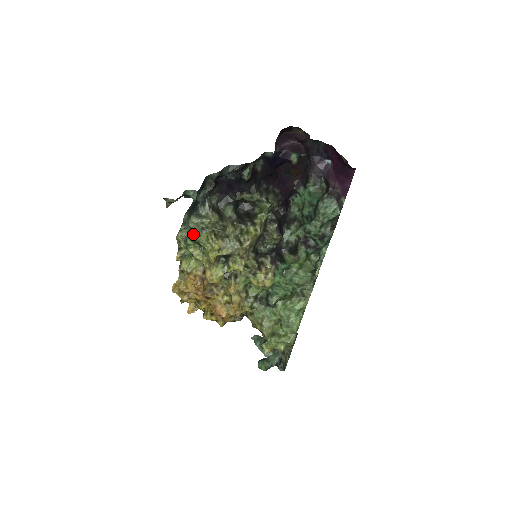
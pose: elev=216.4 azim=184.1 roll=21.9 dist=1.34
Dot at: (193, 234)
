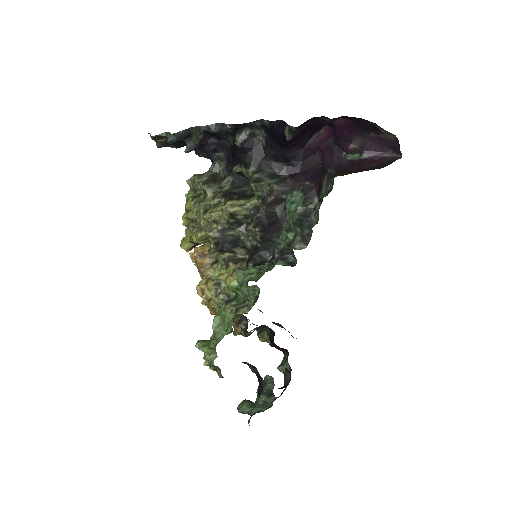
Dot at: occluded
